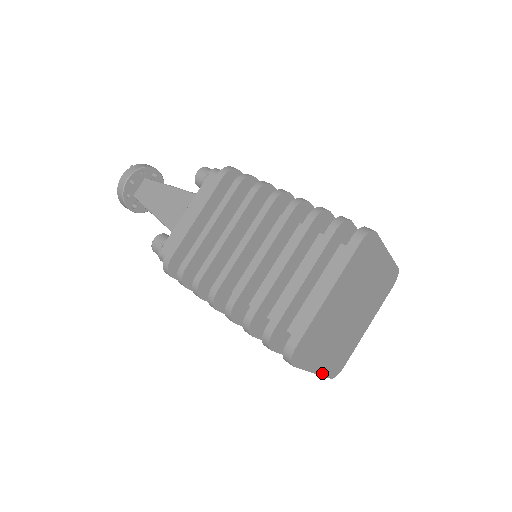
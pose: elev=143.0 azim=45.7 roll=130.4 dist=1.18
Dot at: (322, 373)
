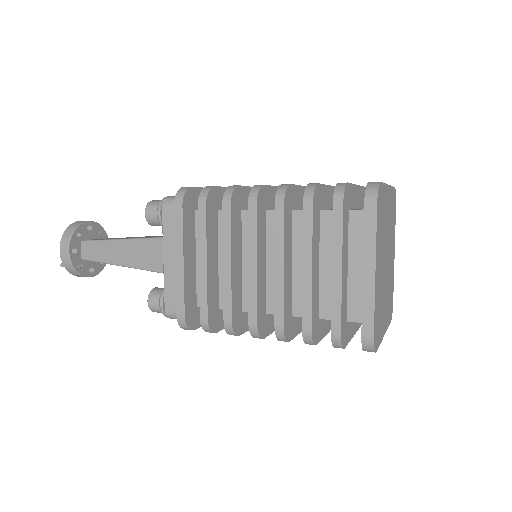
Dot at: (375, 296)
